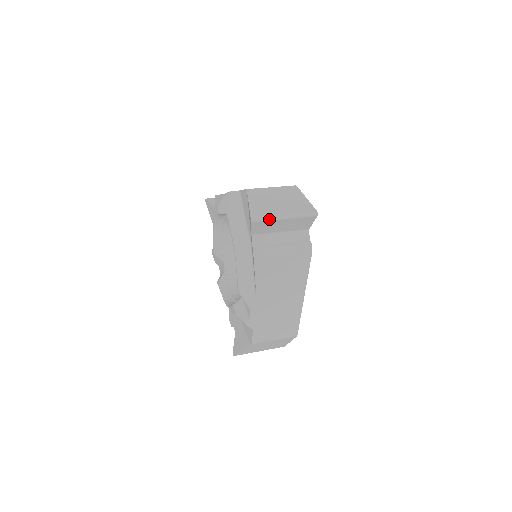
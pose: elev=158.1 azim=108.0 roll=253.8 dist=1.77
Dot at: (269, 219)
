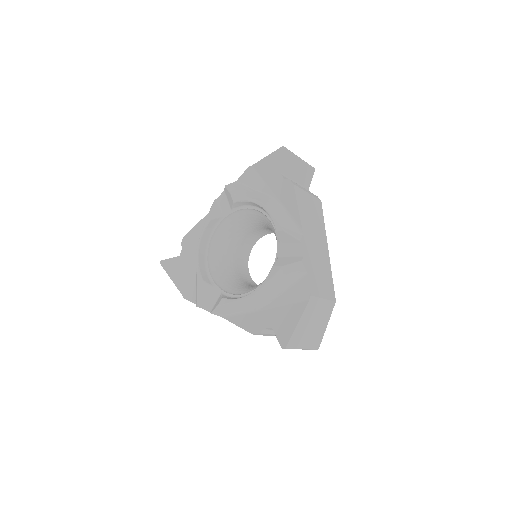
Dot at: (293, 153)
